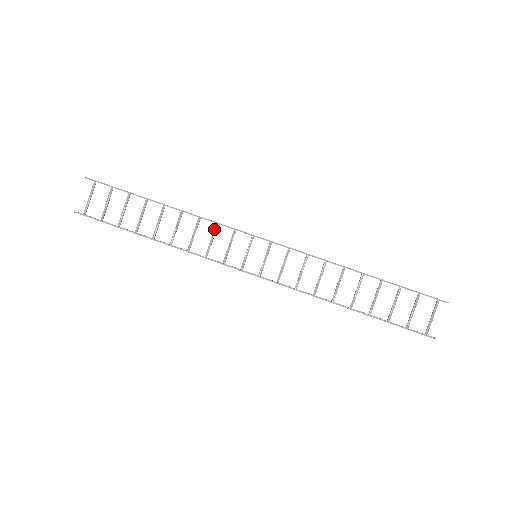
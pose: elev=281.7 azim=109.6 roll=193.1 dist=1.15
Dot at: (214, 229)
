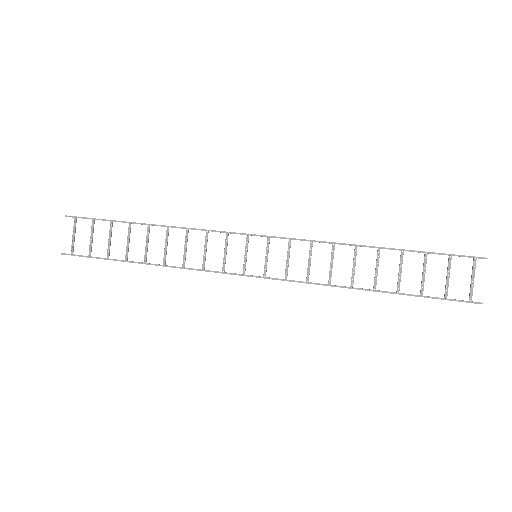
Dot at: (205, 237)
